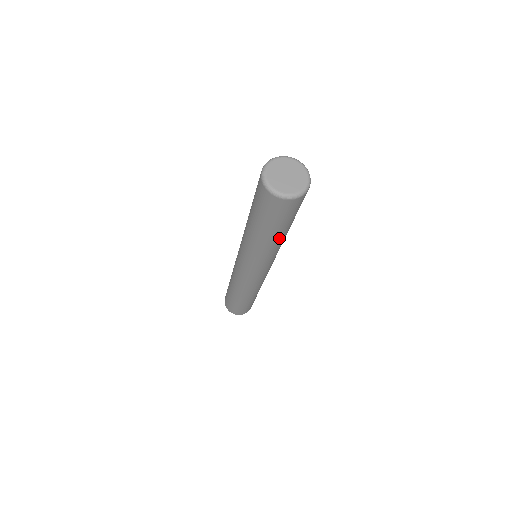
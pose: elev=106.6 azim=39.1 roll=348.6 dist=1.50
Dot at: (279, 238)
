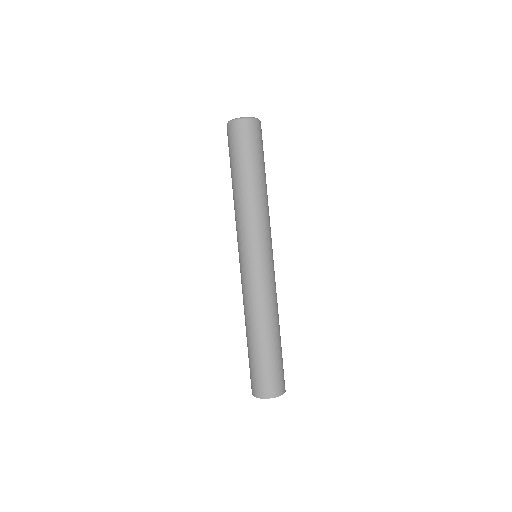
Dot at: (266, 184)
